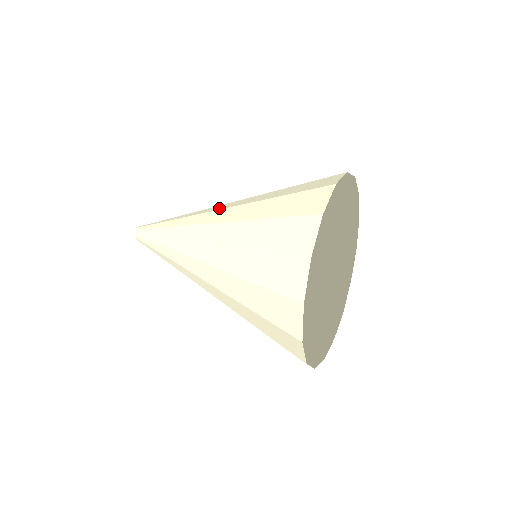
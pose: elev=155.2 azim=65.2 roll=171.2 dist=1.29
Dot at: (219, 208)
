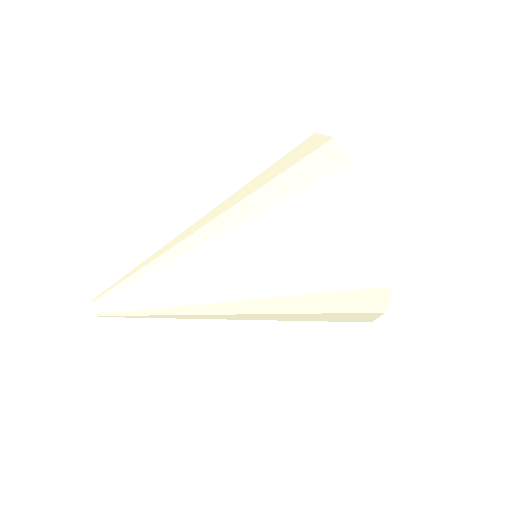
Dot at: (227, 276)
